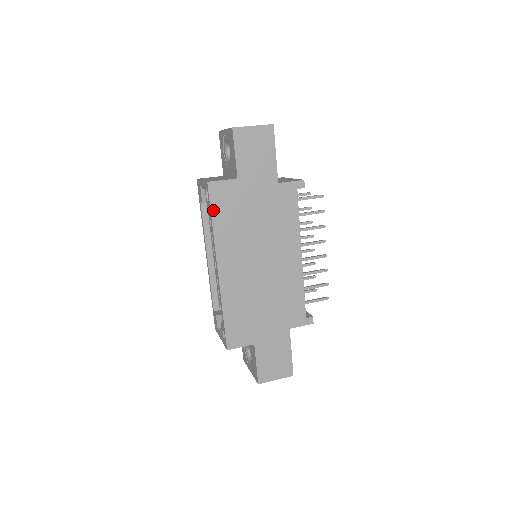
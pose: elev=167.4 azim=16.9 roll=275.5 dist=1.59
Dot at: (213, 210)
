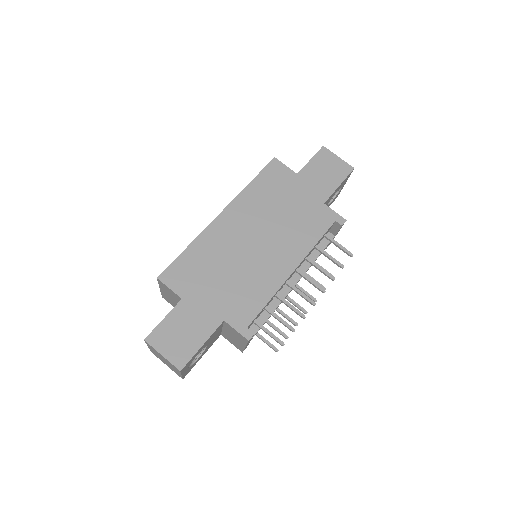
Dot at: (260, 175)
